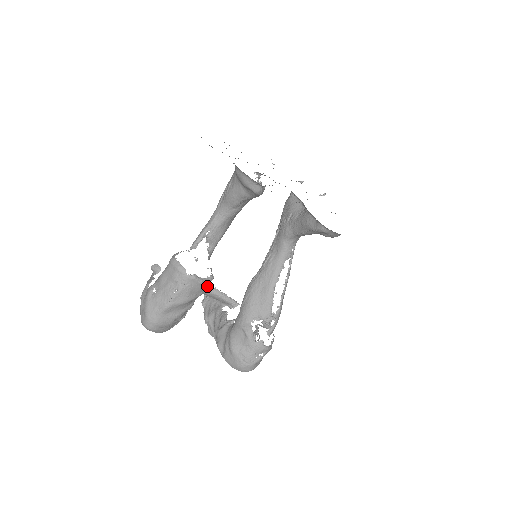
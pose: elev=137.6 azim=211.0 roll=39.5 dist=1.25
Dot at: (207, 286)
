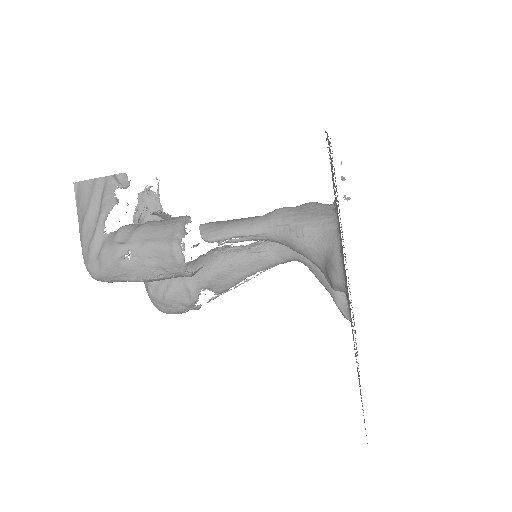
Dot at: (169, 216)
